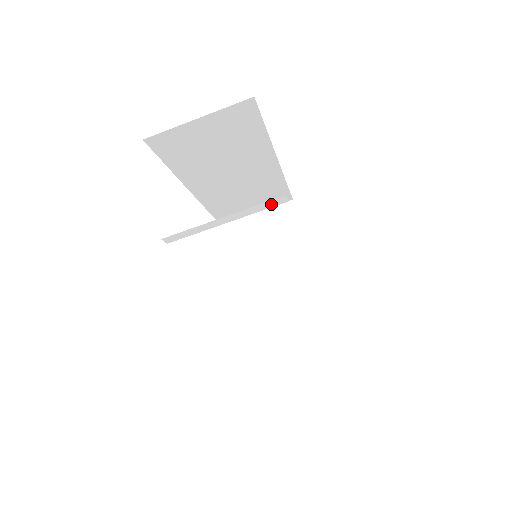
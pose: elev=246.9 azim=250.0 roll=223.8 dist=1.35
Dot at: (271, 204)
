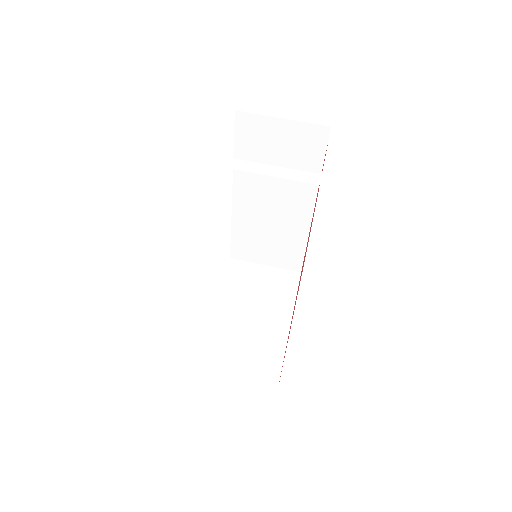
Dot at: (306, 177)
